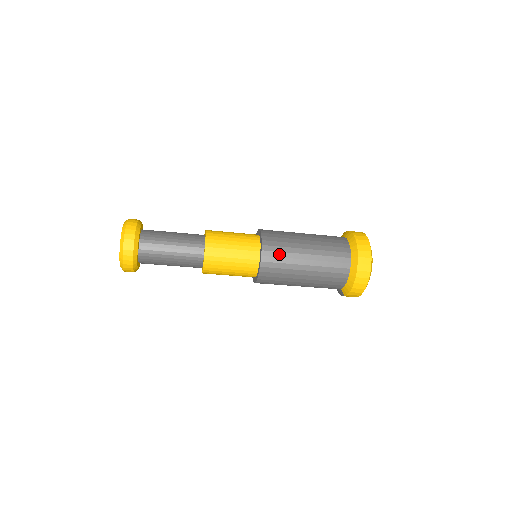
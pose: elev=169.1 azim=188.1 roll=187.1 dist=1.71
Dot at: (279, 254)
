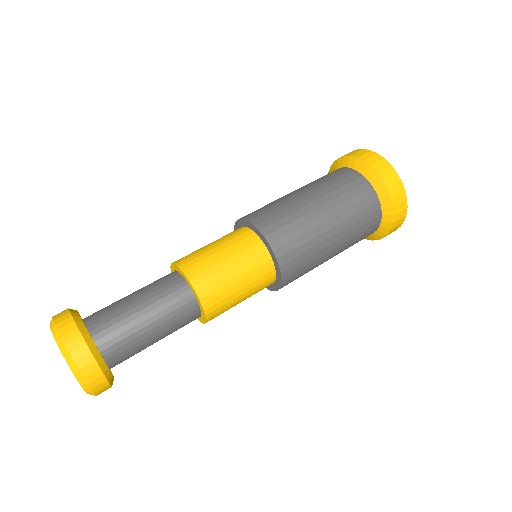
Dot at: (301, 257)
